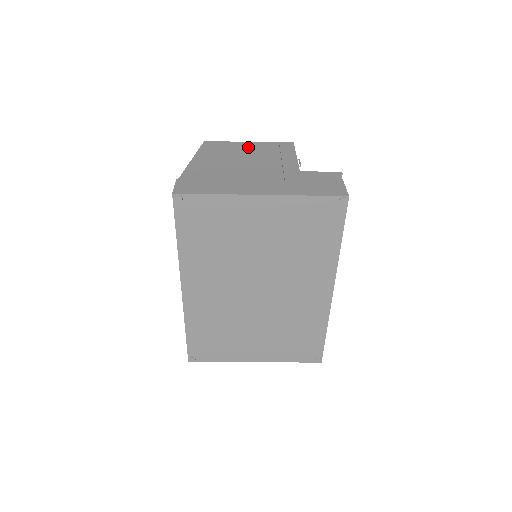
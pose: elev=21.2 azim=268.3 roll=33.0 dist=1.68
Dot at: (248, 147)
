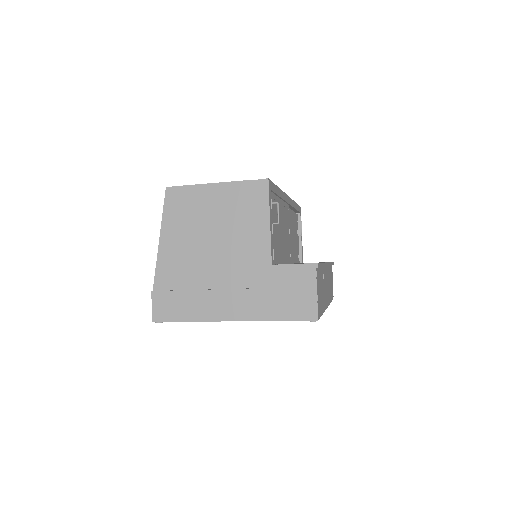
Dot at: (215, 200)
